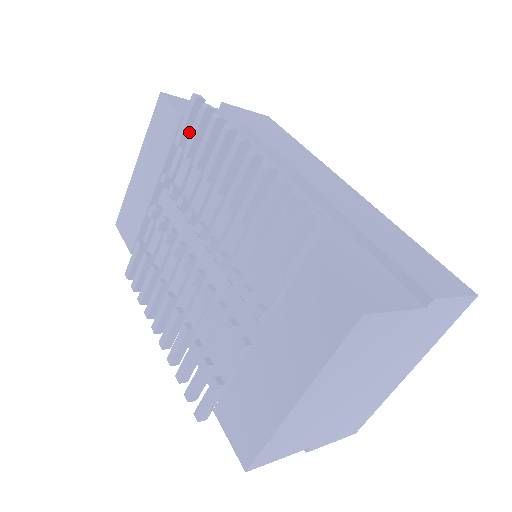
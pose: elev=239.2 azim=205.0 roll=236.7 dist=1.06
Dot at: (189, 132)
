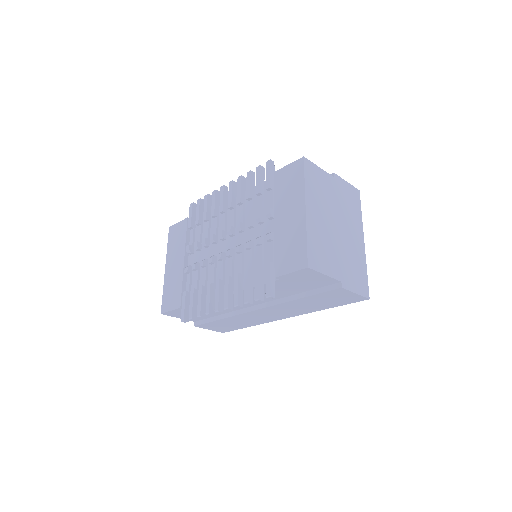
Dot at: (194, 220)
